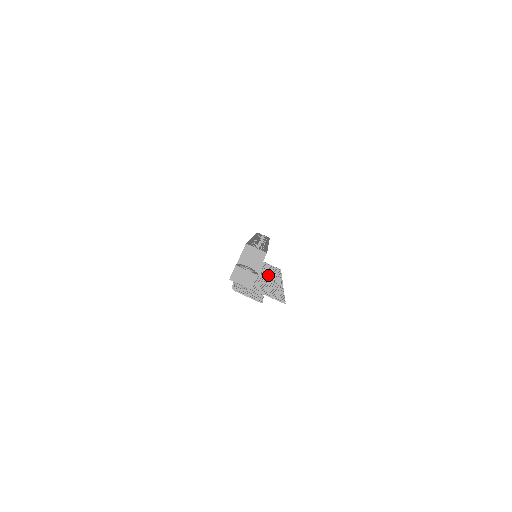
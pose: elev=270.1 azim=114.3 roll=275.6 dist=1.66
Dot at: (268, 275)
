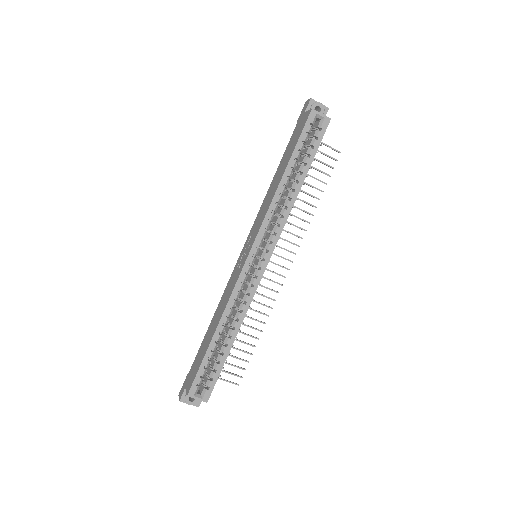
Dot at: (276, 255)
